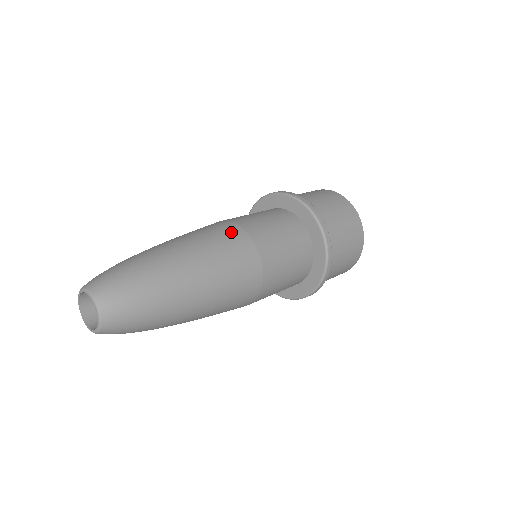
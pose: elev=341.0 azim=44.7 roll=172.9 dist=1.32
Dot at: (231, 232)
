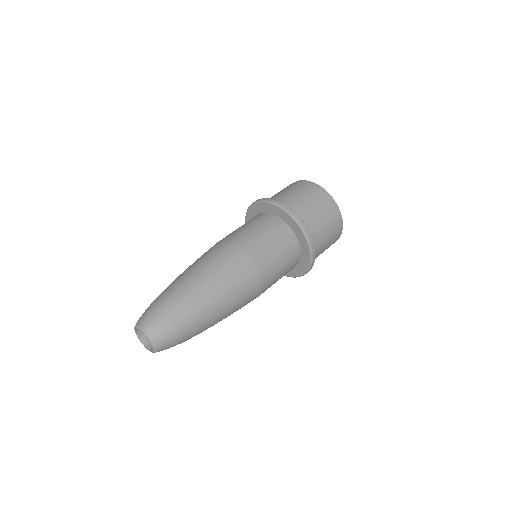
Dot at: (250, 278)
